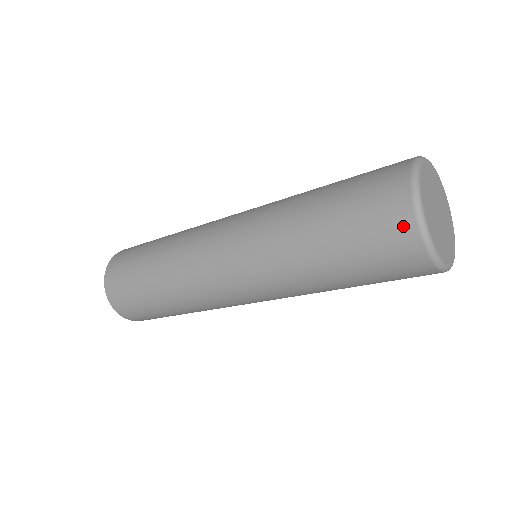
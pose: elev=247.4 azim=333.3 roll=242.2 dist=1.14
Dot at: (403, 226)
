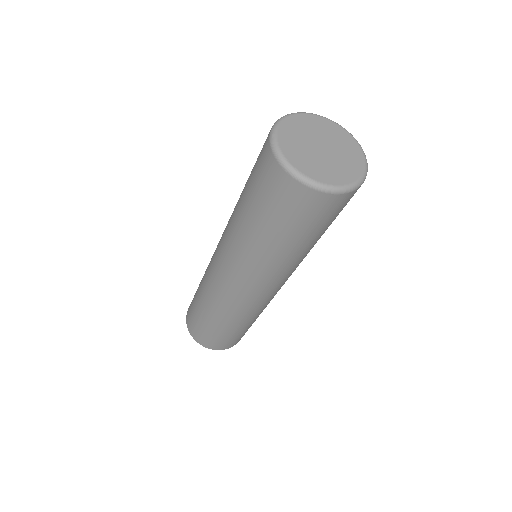
Dot at: (278, 176)
